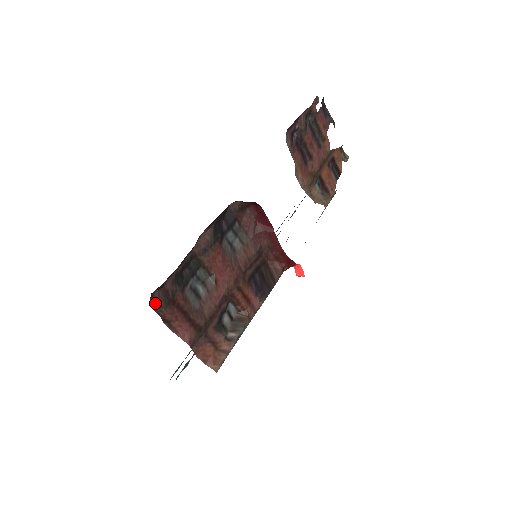
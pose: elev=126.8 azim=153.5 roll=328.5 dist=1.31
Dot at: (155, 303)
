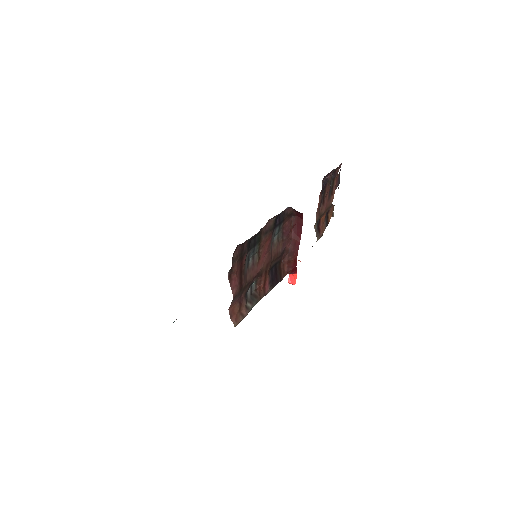
Dot at: (235, 253)
